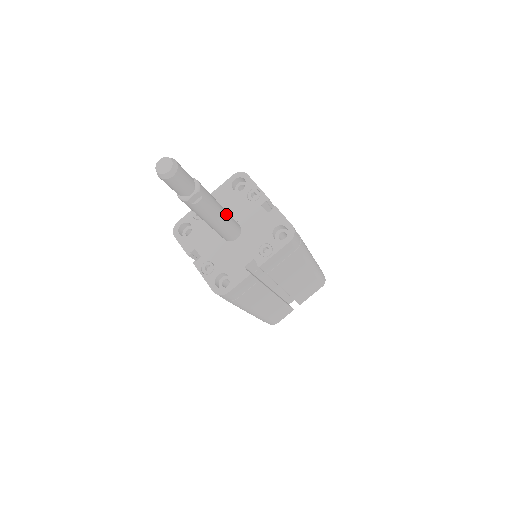
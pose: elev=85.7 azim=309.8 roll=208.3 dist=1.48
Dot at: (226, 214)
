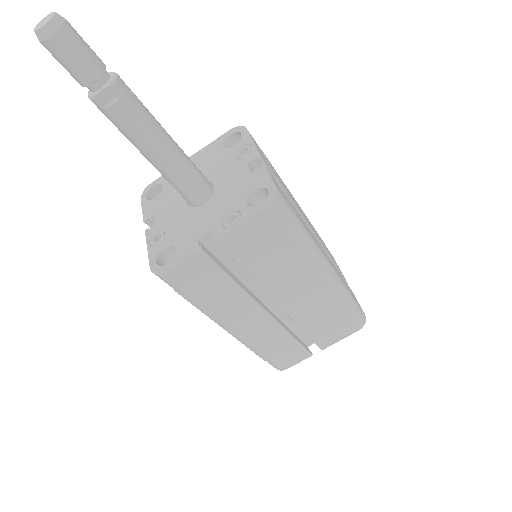
Dot at: (179, 153)
